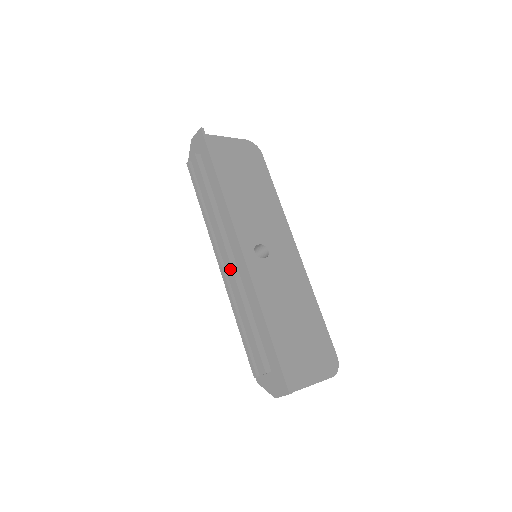
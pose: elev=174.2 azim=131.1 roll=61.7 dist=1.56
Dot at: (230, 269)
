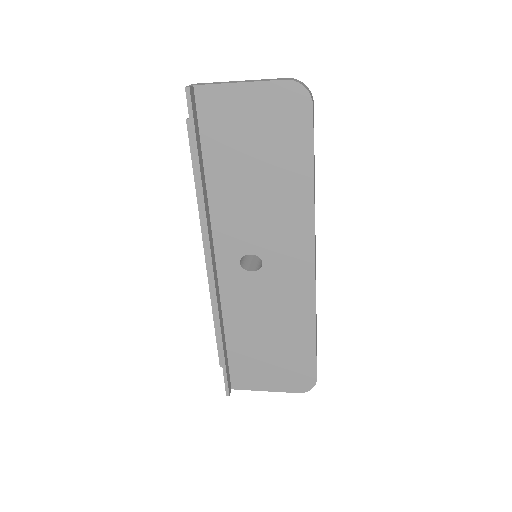
Dot at: (207, 272)
